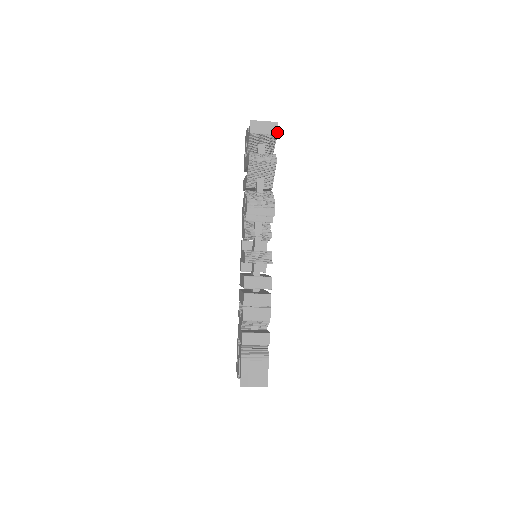
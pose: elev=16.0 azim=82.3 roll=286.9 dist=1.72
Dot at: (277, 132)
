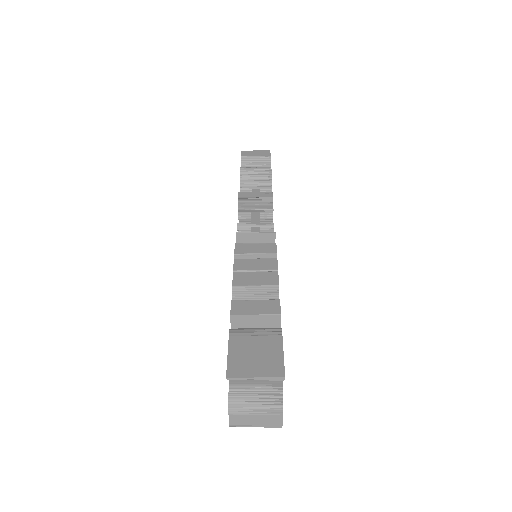
Dot at: (270, 154)
